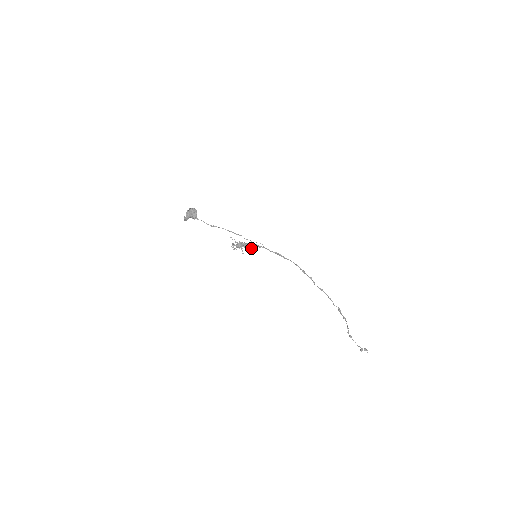
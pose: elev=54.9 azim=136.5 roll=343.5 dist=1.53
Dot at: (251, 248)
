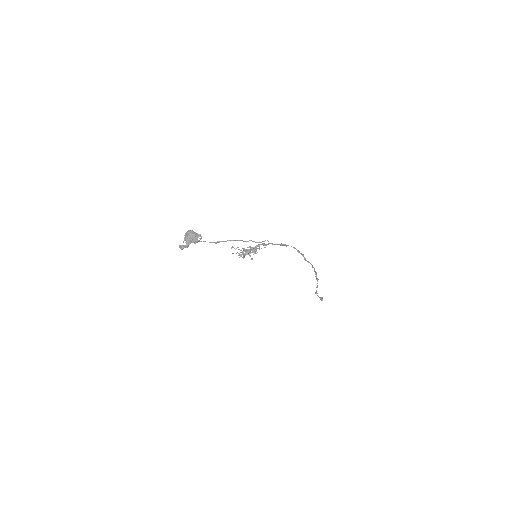
Dot at: occluded
